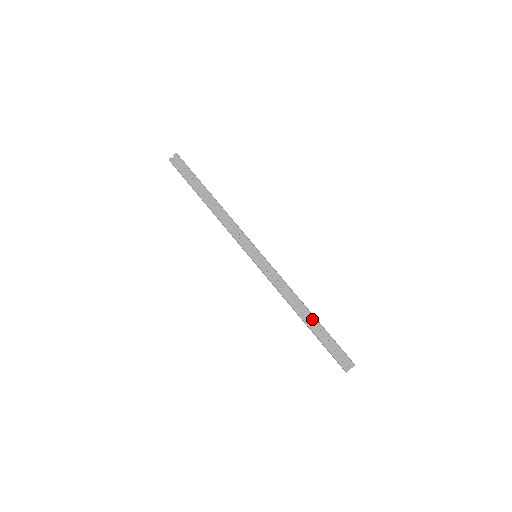
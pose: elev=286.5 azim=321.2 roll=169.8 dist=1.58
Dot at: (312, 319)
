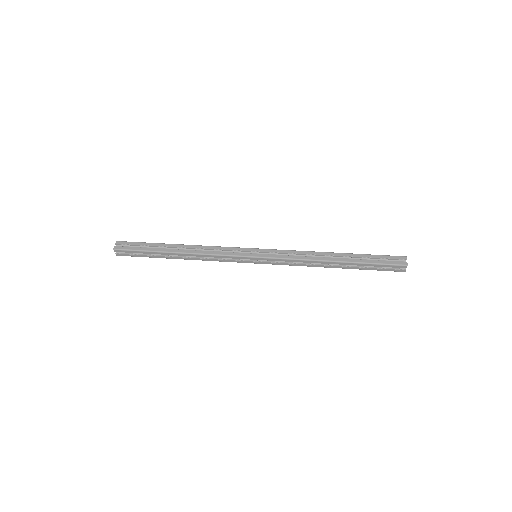
Dot at: (344, 255)
